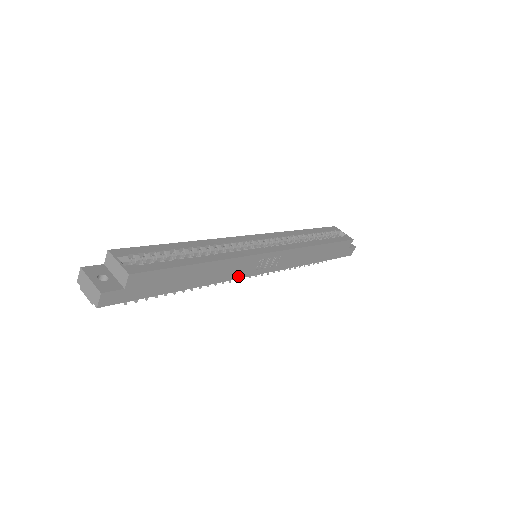
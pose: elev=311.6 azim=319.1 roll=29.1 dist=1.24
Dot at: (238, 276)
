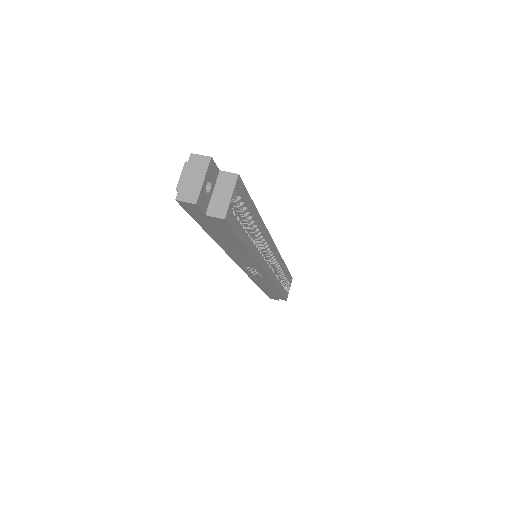
Dot at: (236, 260)
